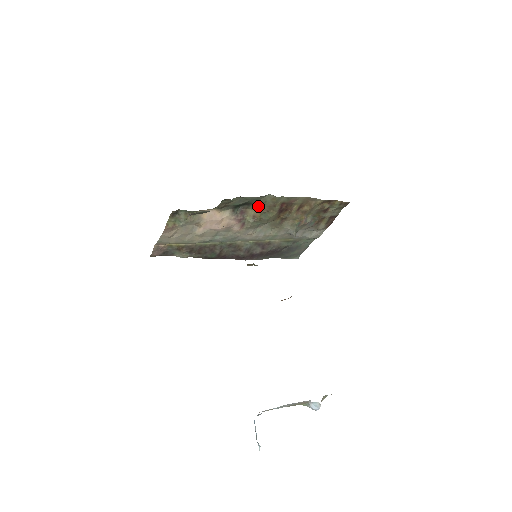
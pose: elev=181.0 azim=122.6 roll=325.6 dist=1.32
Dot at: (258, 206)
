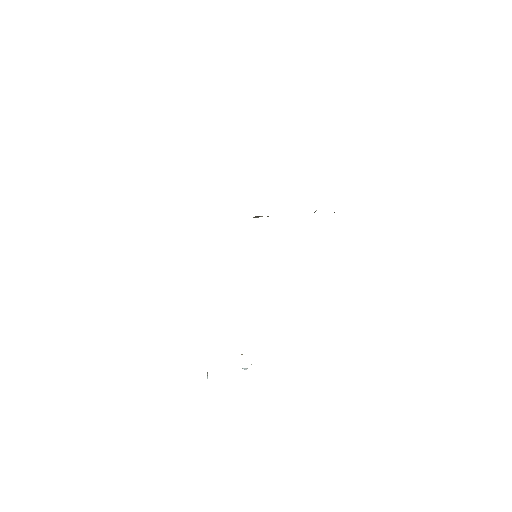
Dot at: occluded
